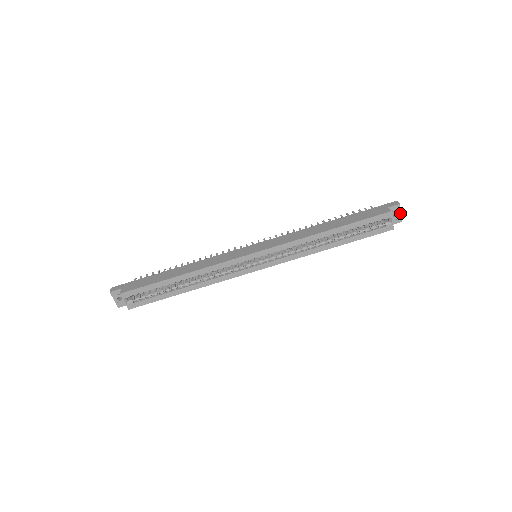
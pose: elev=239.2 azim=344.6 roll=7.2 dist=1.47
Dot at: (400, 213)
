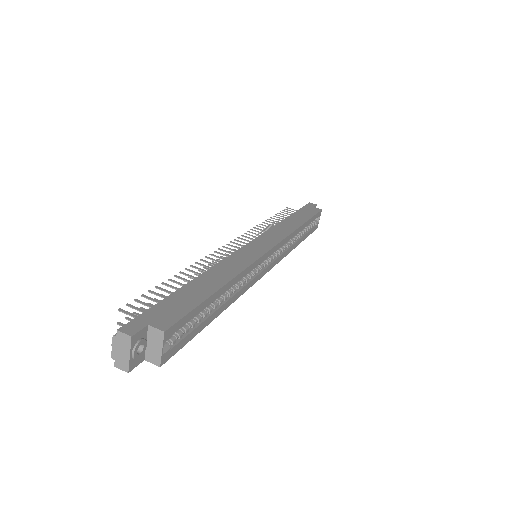
Dot at: occluded
